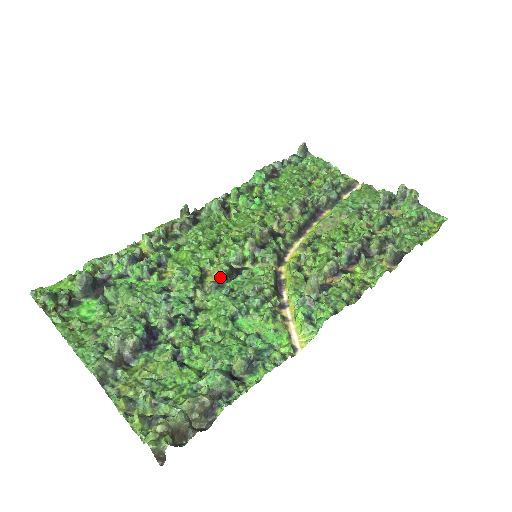
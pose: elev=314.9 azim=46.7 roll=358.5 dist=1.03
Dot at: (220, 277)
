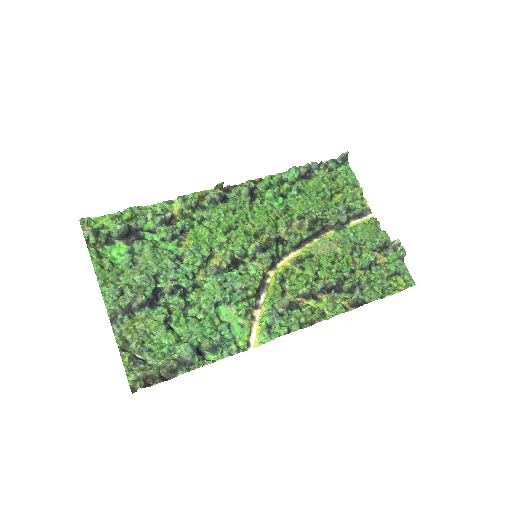
Dot at: (221, 267)
